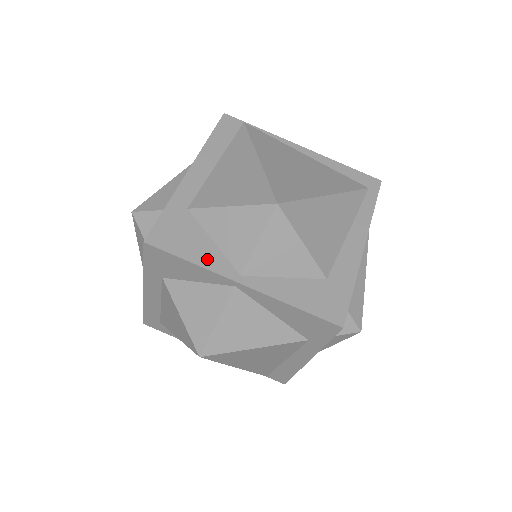
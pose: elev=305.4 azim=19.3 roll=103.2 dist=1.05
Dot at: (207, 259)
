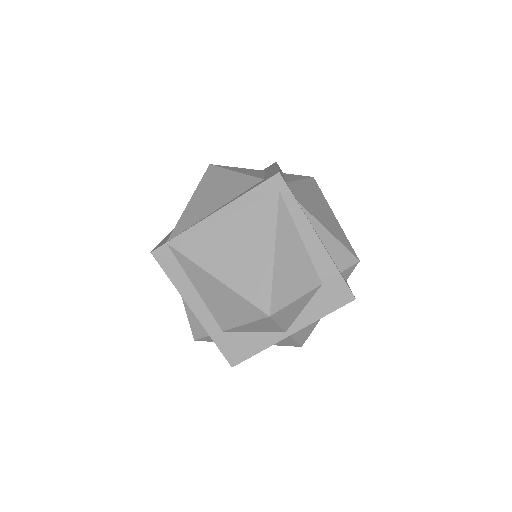
Dot at: (264, 343)
